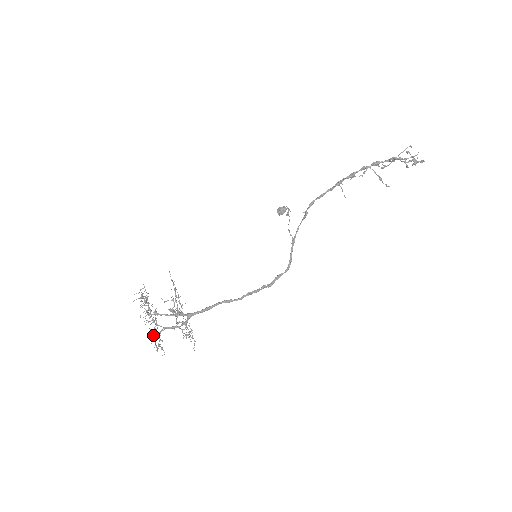
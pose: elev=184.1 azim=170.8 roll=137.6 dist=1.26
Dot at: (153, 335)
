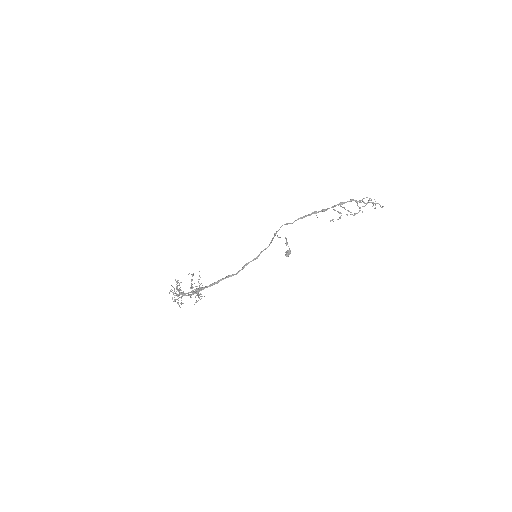
Dot at: occluded
